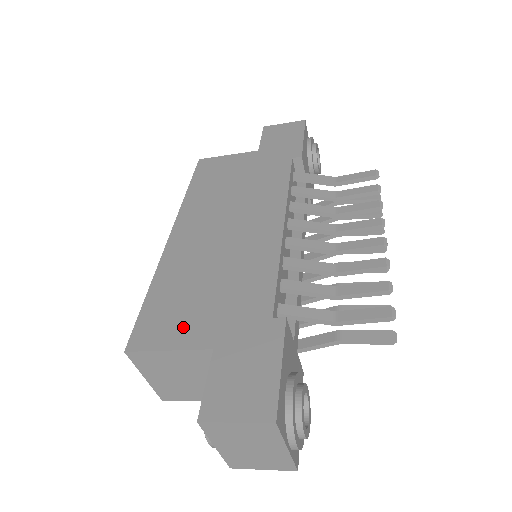
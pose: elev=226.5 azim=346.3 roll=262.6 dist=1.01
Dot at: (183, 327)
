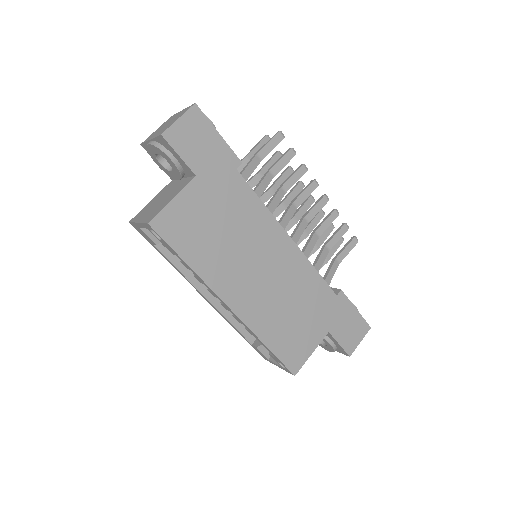
Dot at: (307, 339)
